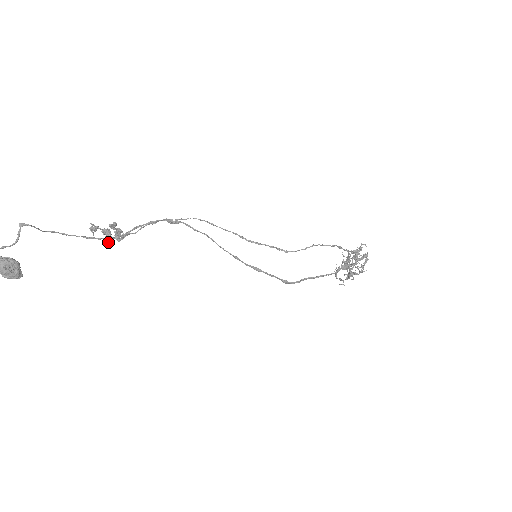
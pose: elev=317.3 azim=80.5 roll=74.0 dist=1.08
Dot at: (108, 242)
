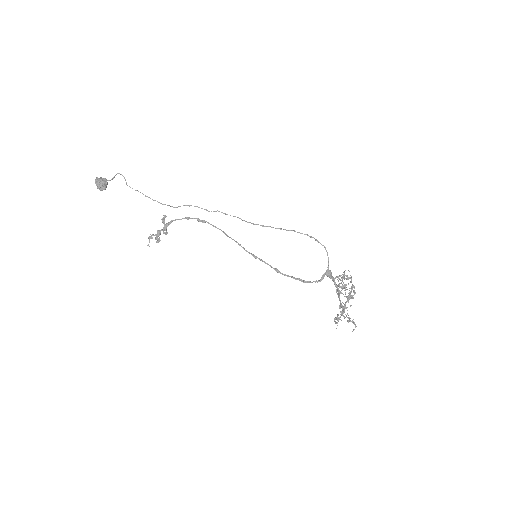
Dot at: (157, 234)
